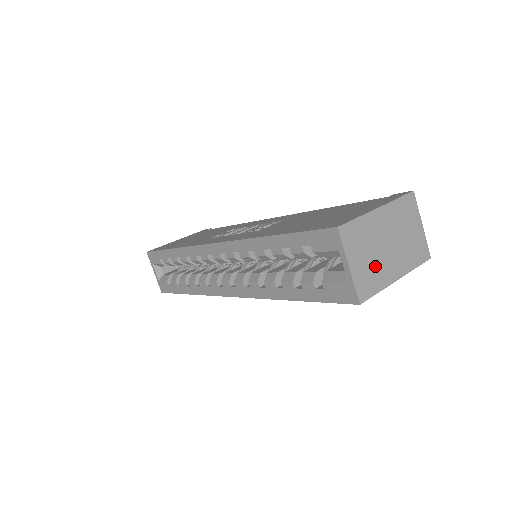
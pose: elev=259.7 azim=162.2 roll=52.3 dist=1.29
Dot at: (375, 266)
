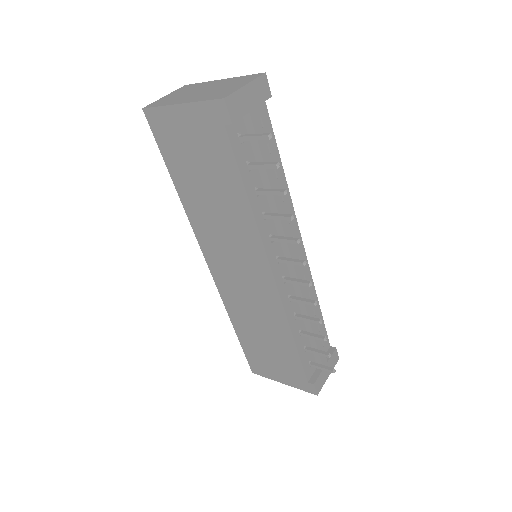
Dot at: (178, 98)
